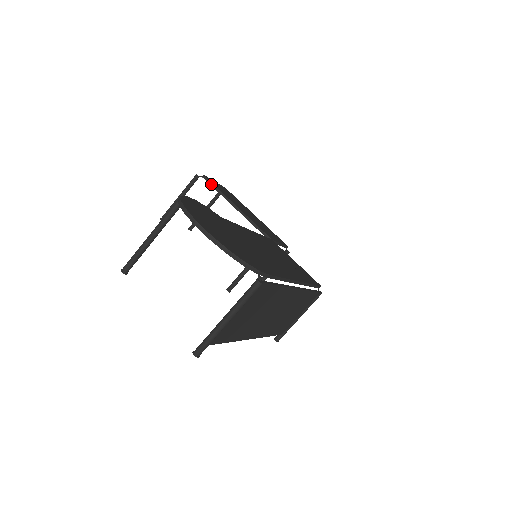
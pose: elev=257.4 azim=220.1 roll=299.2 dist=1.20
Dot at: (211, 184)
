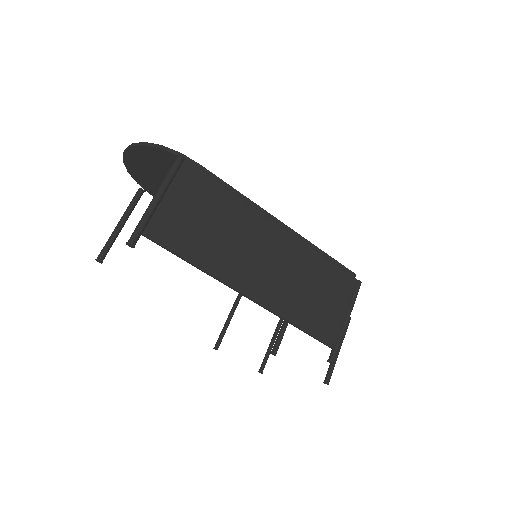
Dot at: occluded
